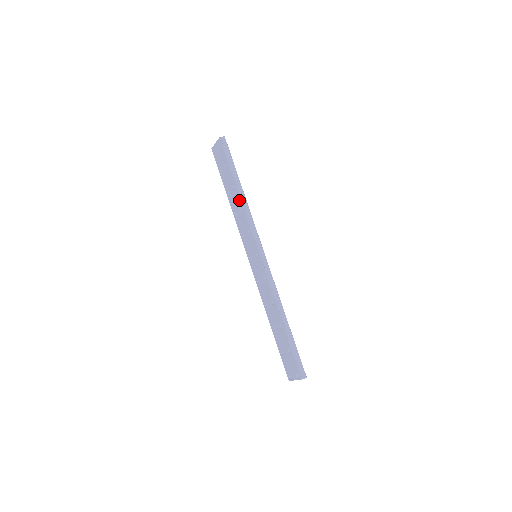
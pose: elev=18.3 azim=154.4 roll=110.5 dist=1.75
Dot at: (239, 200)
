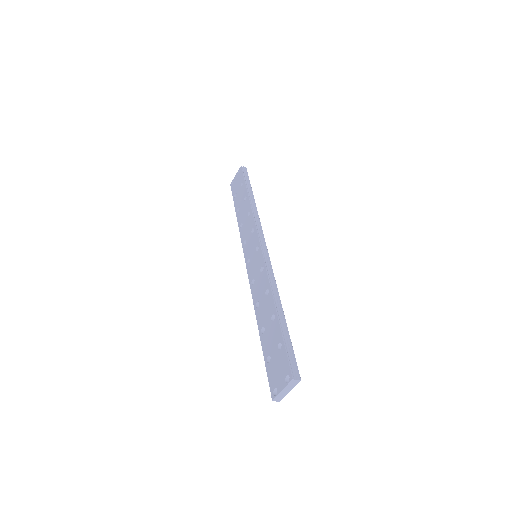
Dot at: (249, 206)
